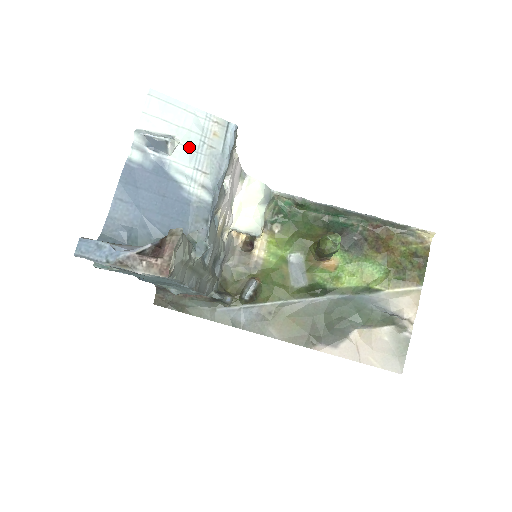
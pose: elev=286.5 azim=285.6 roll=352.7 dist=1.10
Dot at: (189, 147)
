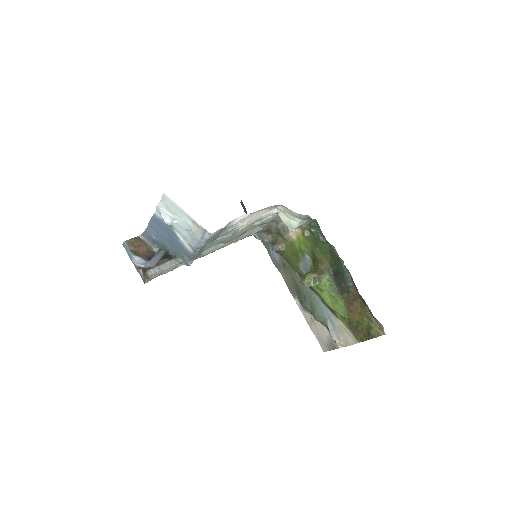
Dot at: (183, 227)
